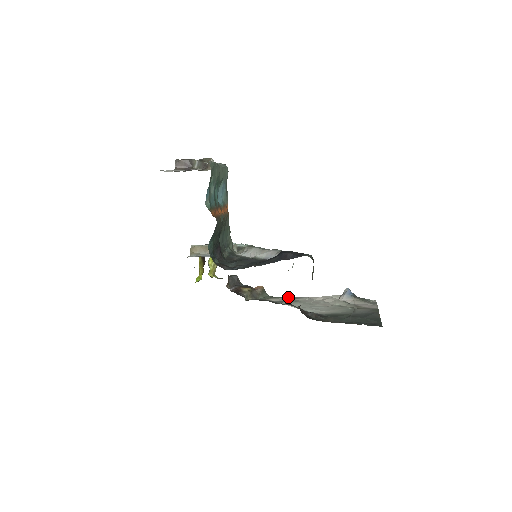
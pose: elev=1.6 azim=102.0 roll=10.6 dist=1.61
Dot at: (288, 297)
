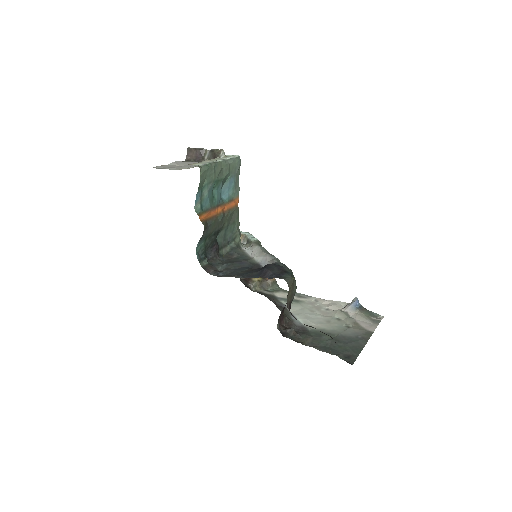
Dot at: (297, 293)
